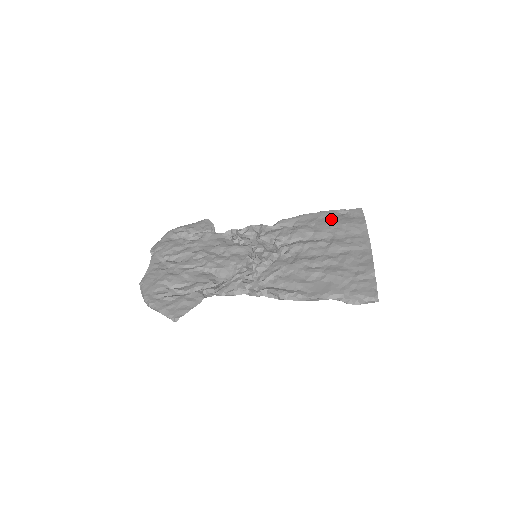
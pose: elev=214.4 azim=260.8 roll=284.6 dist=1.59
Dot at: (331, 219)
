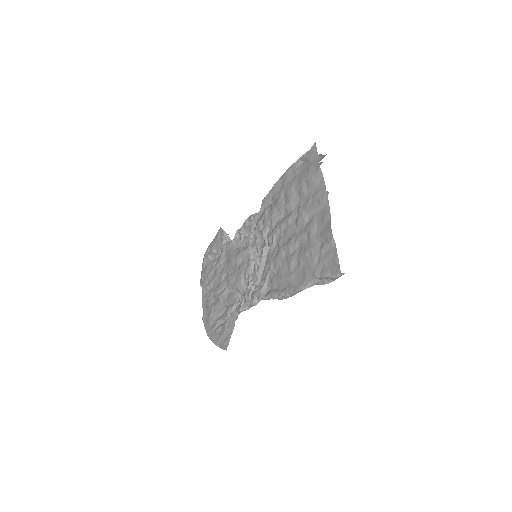
Dot at: (294, 178)
